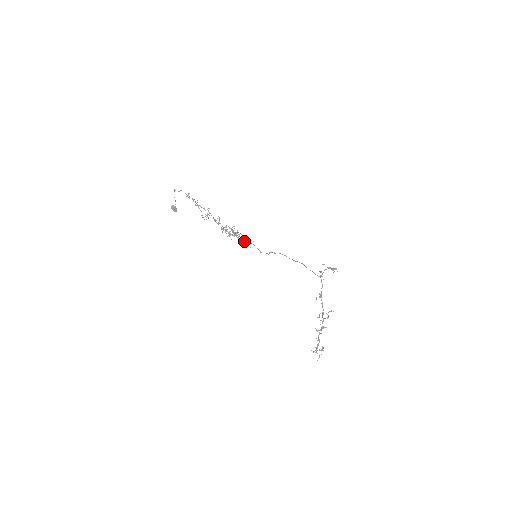
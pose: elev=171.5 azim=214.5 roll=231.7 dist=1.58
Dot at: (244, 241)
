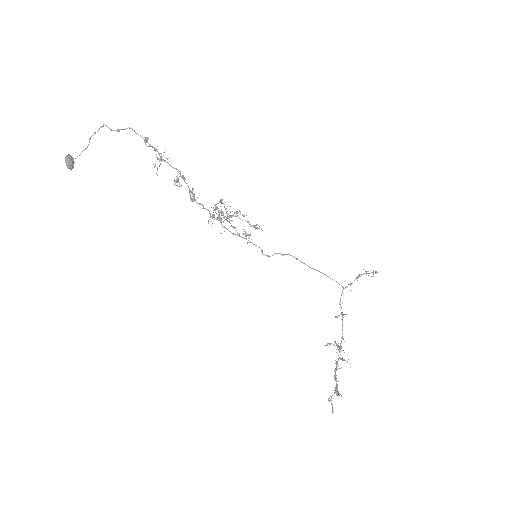
Dot at: (233, 233)
